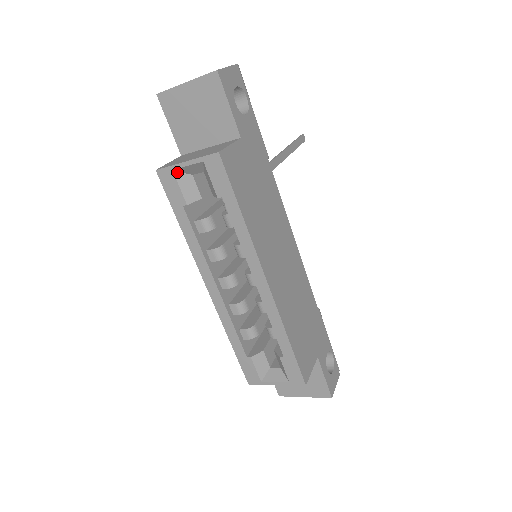
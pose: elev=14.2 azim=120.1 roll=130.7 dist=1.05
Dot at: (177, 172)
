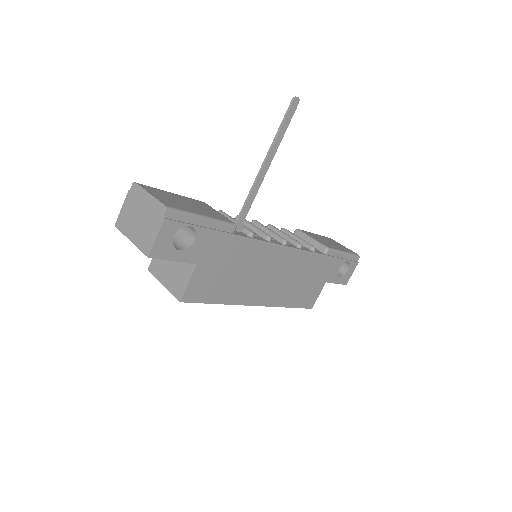
Dot at: occluded
